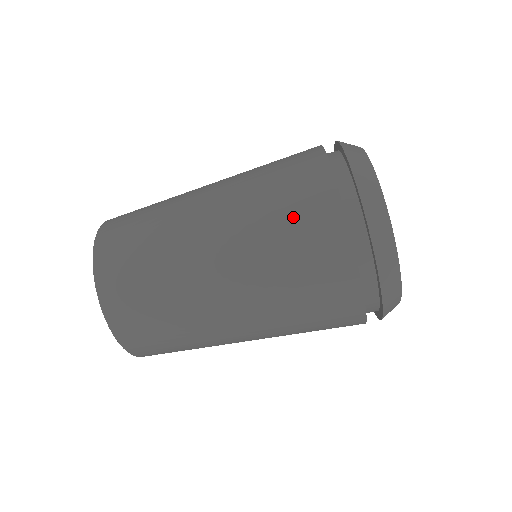
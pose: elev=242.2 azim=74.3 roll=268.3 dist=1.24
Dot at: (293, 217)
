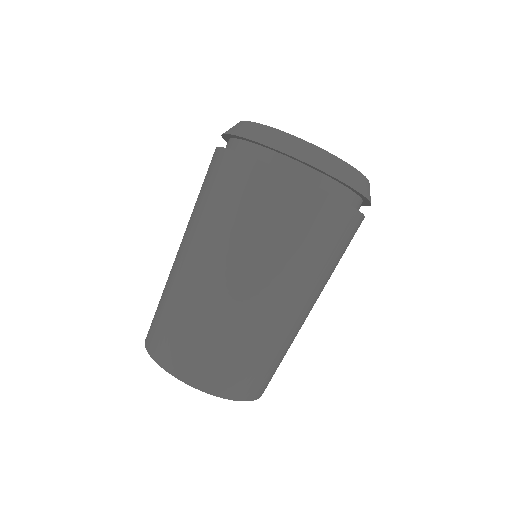
Dot at: (303, 230)
